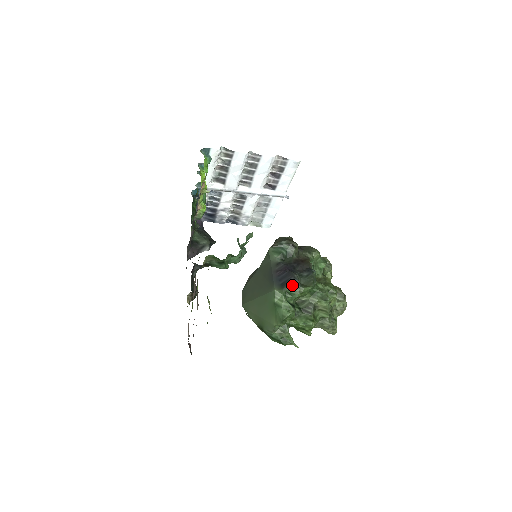
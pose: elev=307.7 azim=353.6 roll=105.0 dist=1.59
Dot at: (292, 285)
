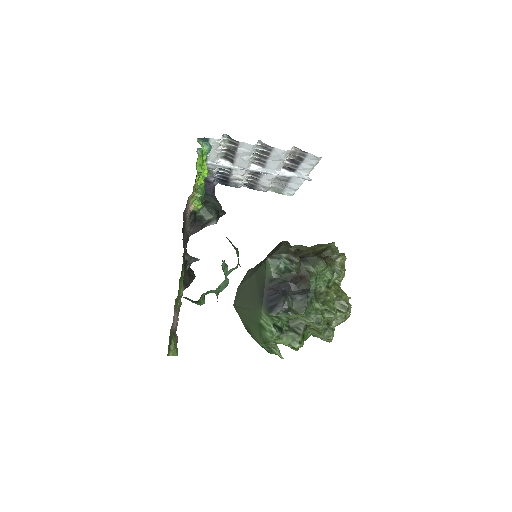
Dot at: (280, 311)
